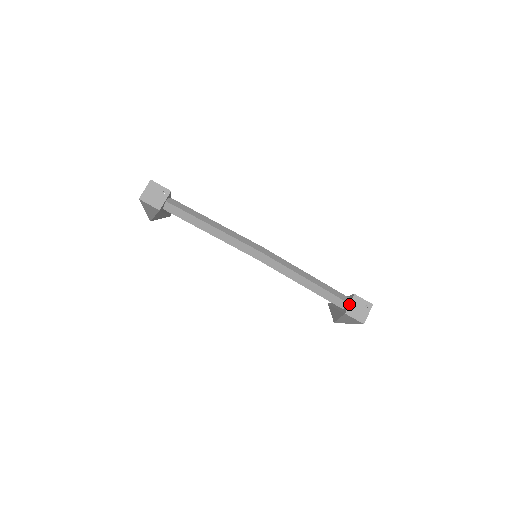
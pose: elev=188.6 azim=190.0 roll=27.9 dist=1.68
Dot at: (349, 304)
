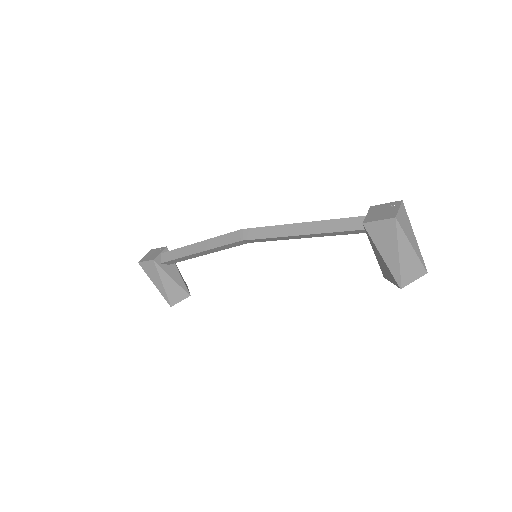
Dot at: (366, 215)
